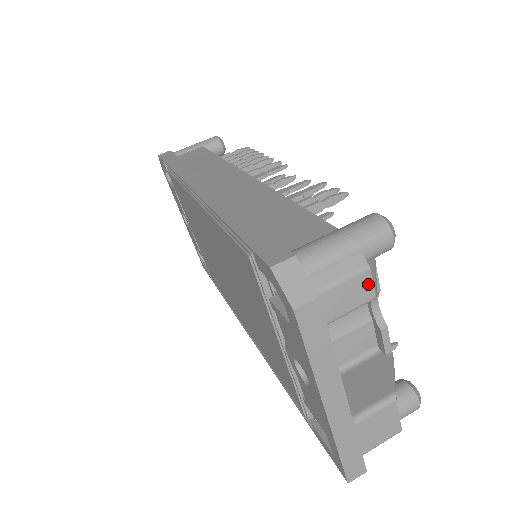
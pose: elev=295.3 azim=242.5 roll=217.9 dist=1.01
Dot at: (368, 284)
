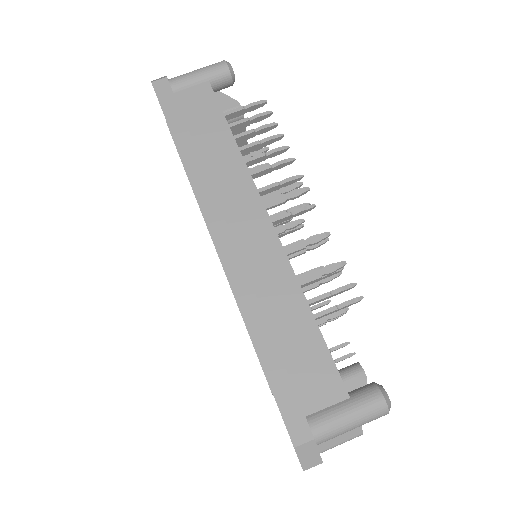
Dot at: occluded
